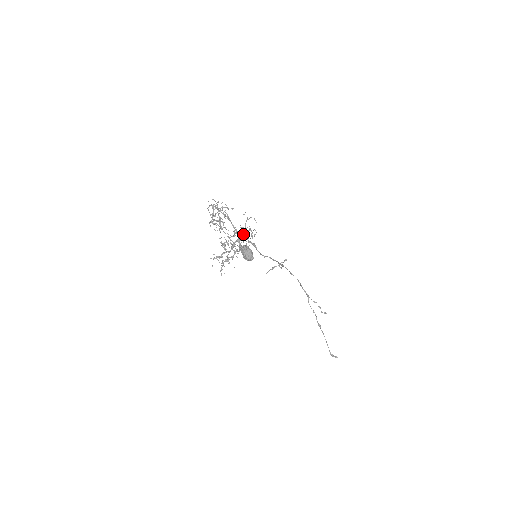
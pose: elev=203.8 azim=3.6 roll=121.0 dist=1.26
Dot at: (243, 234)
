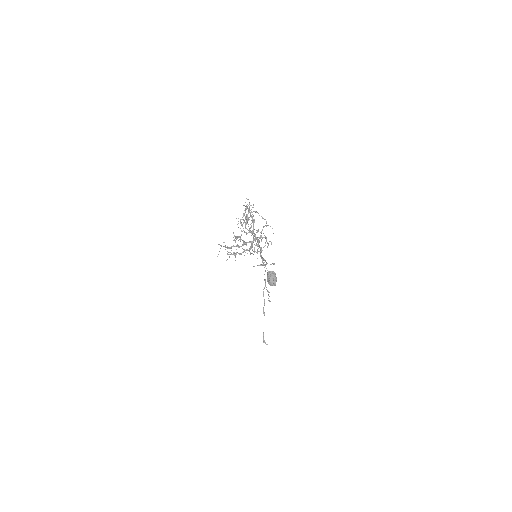
Dot at: occluded
